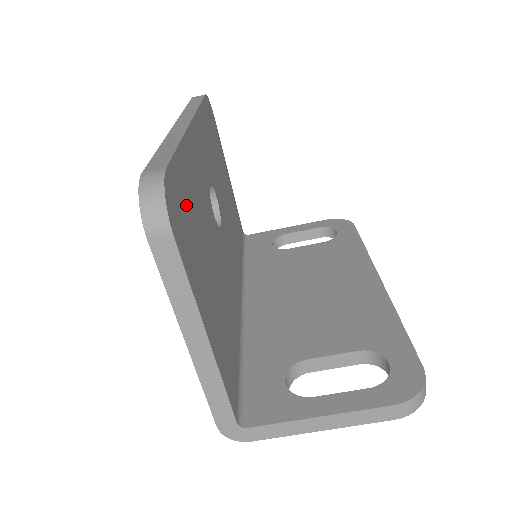
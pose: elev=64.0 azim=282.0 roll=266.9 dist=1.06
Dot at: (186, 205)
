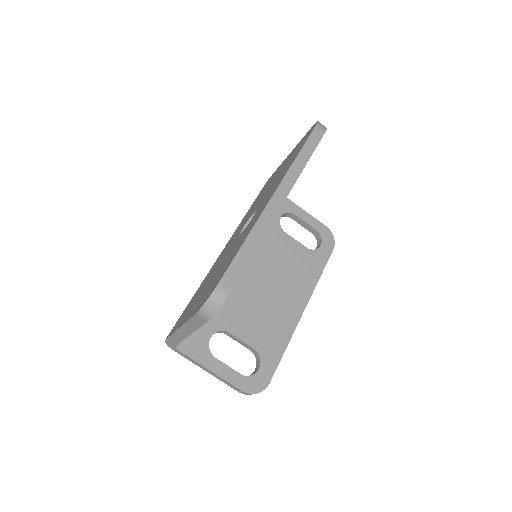
Dot at: occluded
